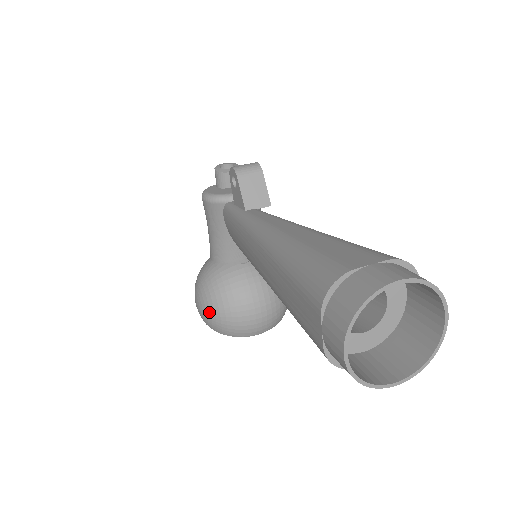
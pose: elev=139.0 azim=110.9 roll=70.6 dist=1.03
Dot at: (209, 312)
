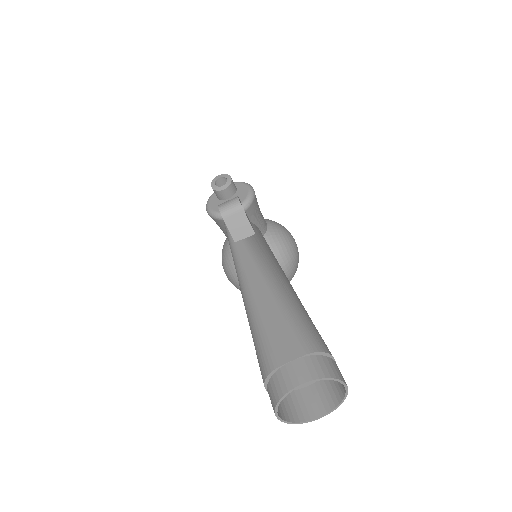
Dot at: (234, 283)
